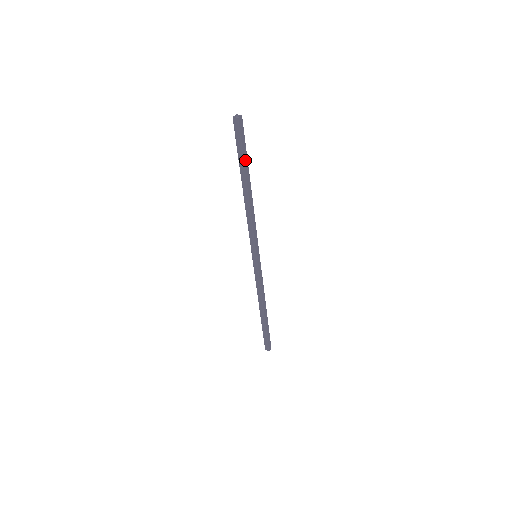
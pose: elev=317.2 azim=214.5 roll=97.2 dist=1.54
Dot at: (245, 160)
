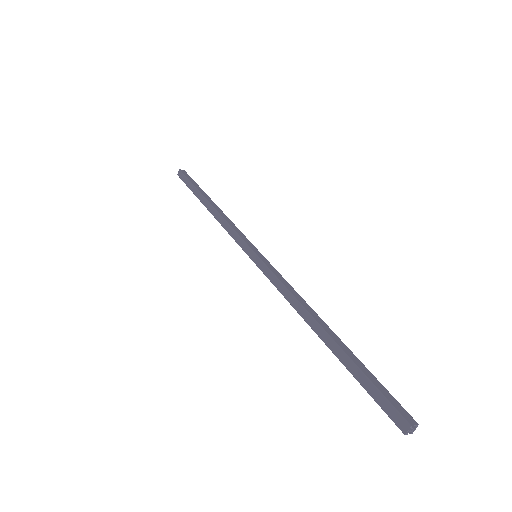
Dot at: (197, 187)
